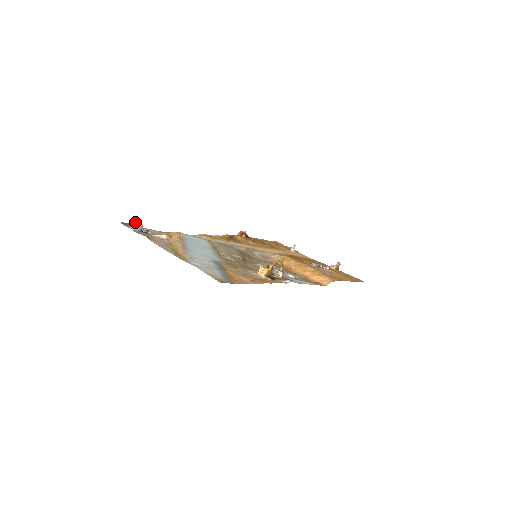
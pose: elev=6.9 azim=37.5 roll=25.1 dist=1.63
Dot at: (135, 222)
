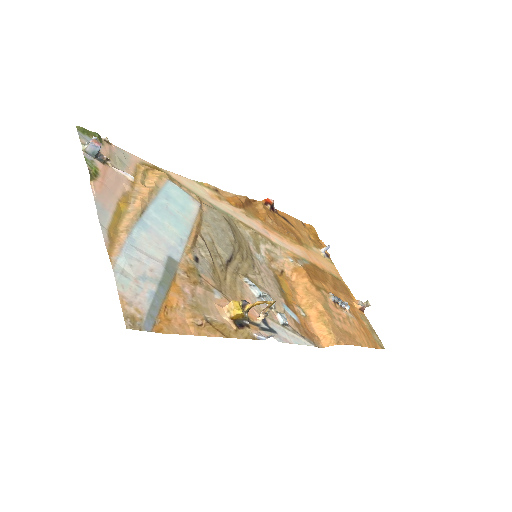
Dot at: (91, 139)
